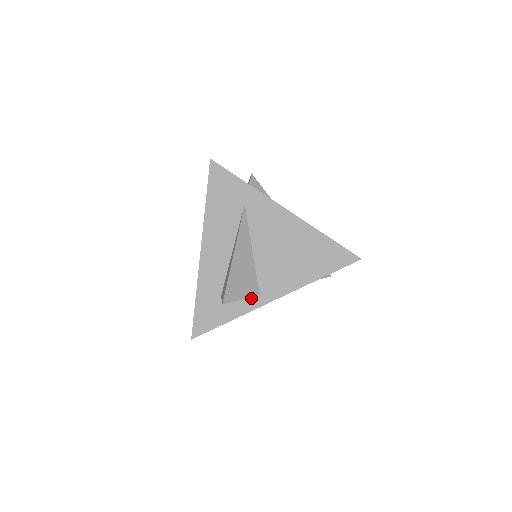
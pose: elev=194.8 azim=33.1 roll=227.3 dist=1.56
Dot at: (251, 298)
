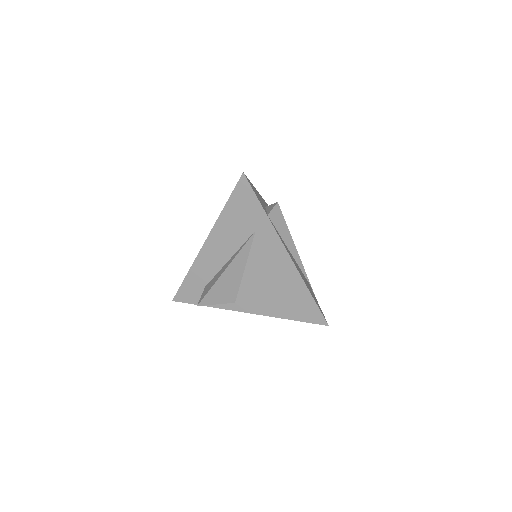
Dot at: occluded
